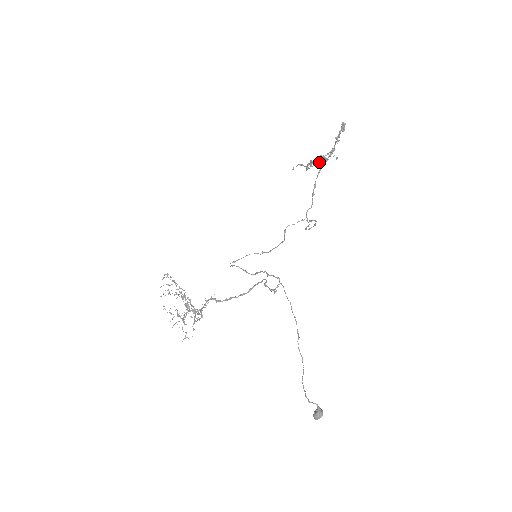
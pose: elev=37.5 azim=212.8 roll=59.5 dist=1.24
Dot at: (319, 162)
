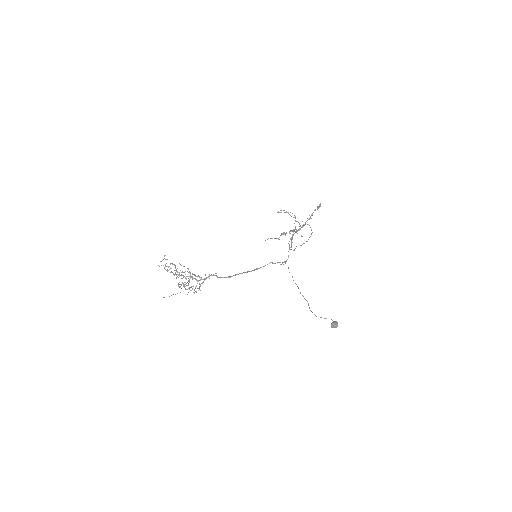
Dot at: occluded
